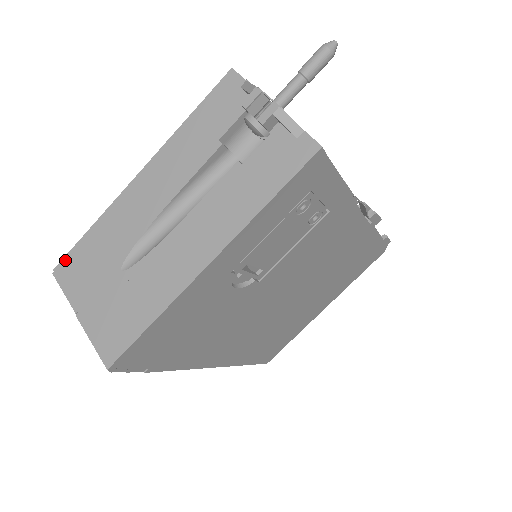
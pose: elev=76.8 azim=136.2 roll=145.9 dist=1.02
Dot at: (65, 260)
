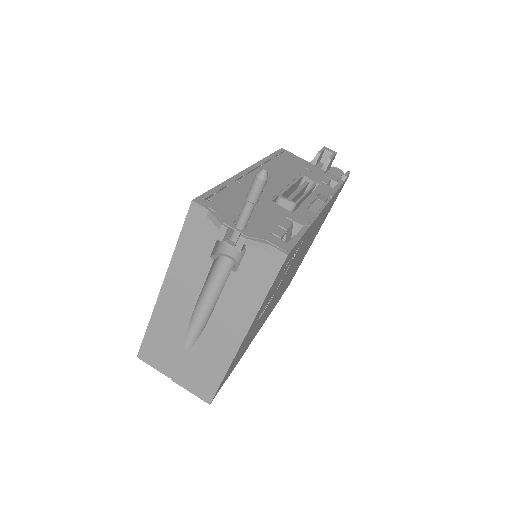
Dot at: (142, 349)
